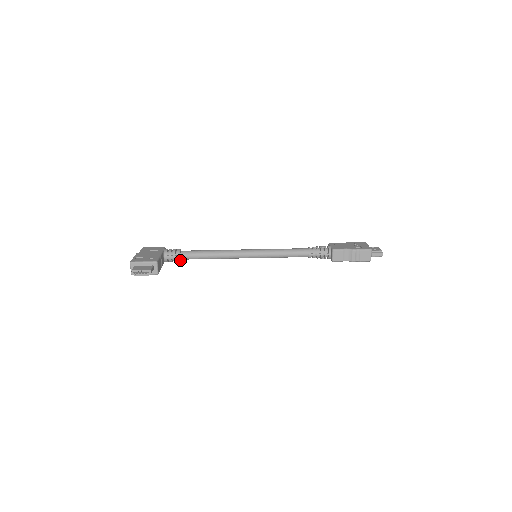
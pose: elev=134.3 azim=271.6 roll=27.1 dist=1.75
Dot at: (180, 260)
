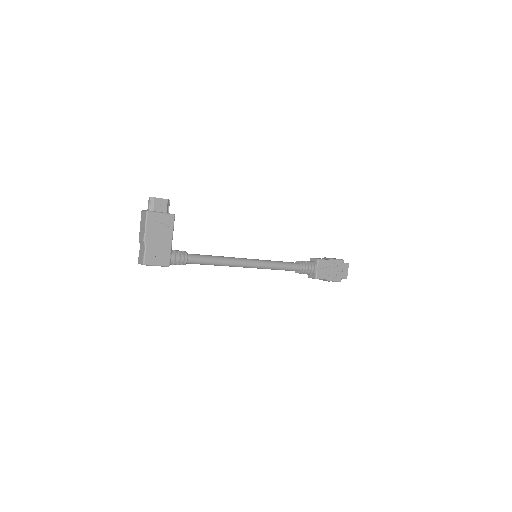
Dot at: (187, 254)
